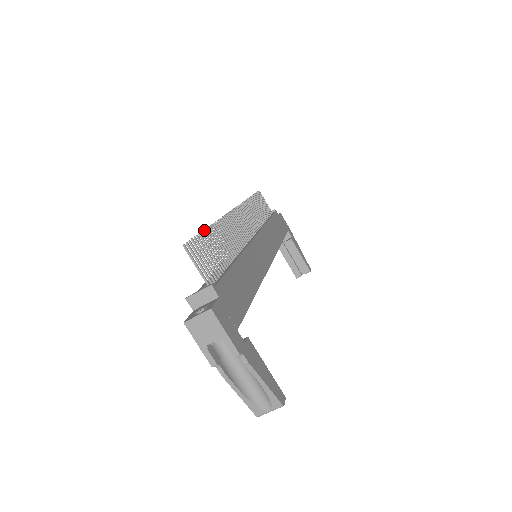
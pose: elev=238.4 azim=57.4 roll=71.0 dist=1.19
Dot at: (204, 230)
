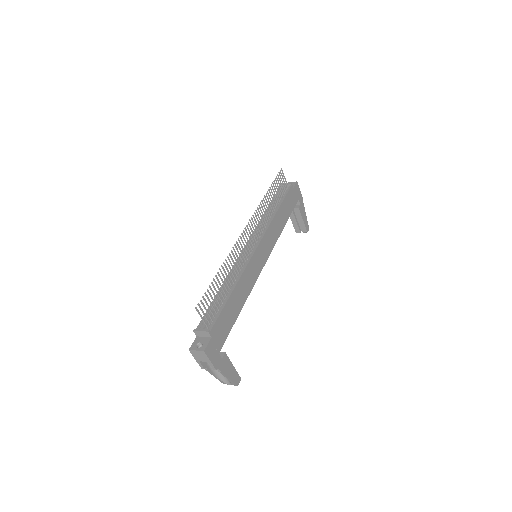
Dot at: (214, 279)
